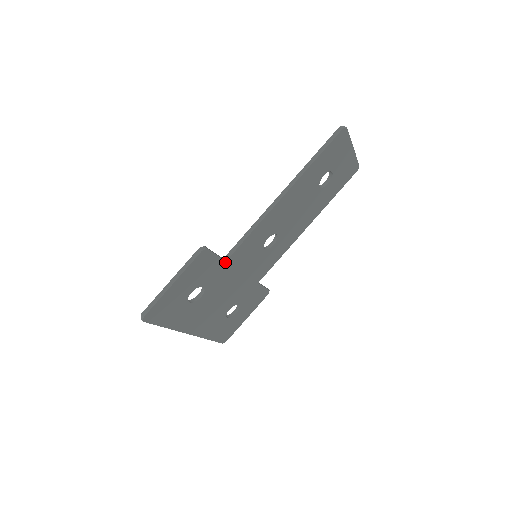
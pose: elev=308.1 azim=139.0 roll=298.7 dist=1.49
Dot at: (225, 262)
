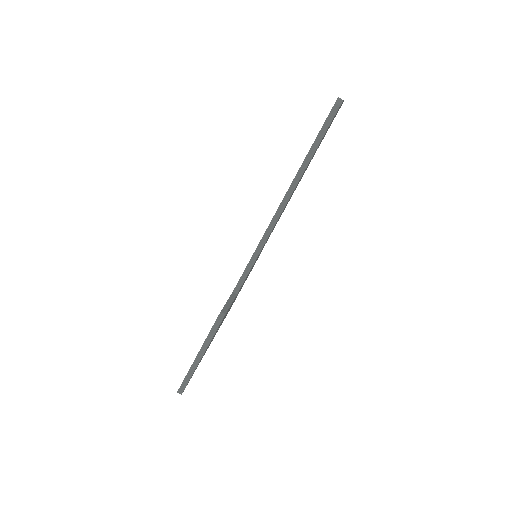
Dot at: (236, 295)
